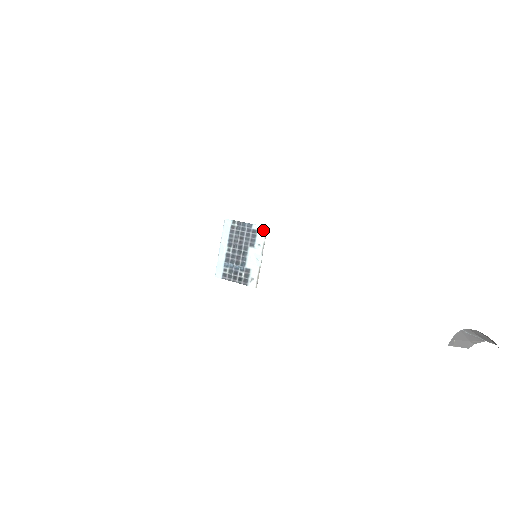
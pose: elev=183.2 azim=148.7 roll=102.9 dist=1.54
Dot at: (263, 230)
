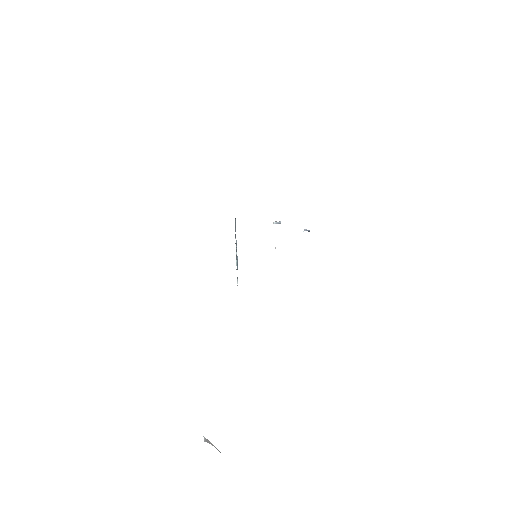
Dot at: occluded
